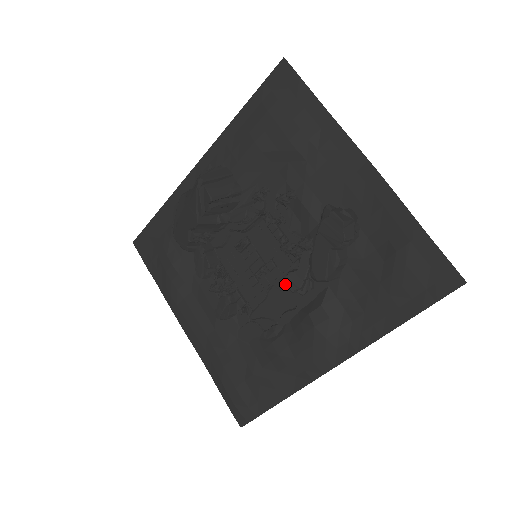
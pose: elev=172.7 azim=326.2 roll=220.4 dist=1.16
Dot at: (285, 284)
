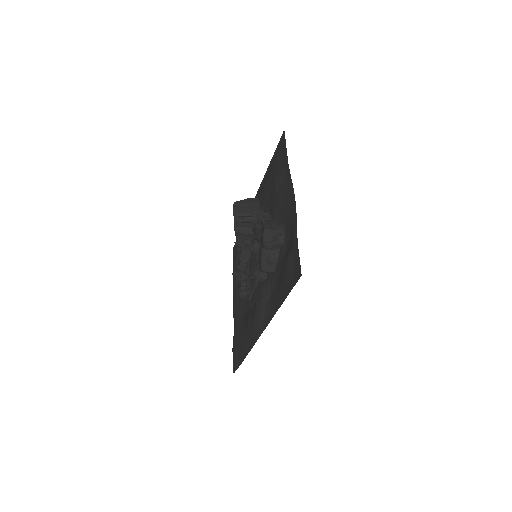
Dot at: occluded
